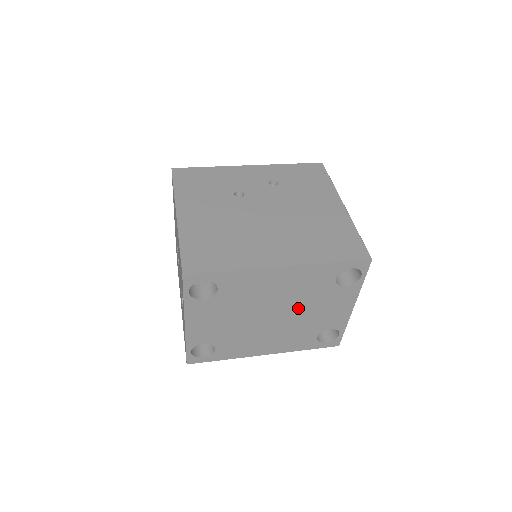
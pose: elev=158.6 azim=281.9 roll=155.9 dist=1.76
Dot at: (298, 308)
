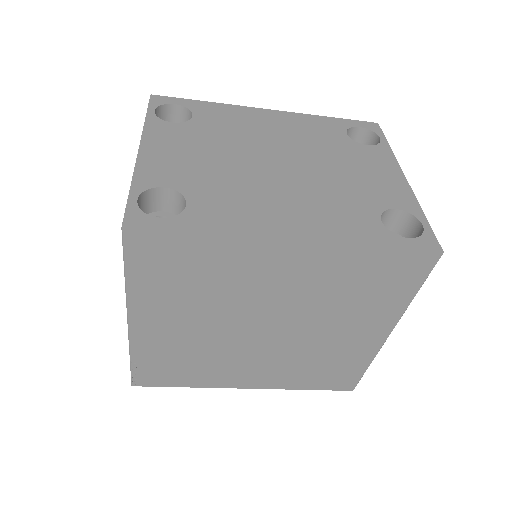
Dot at: (315, 161)
